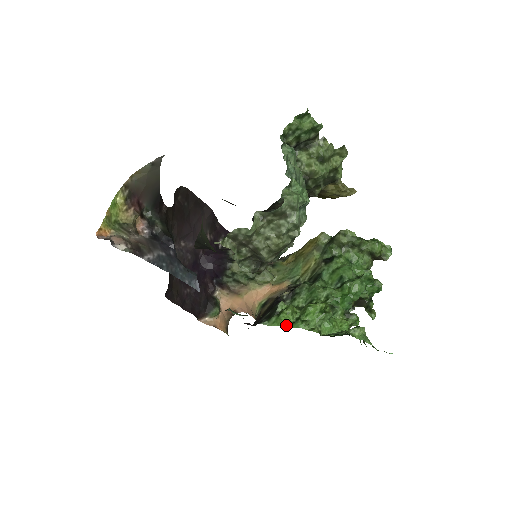
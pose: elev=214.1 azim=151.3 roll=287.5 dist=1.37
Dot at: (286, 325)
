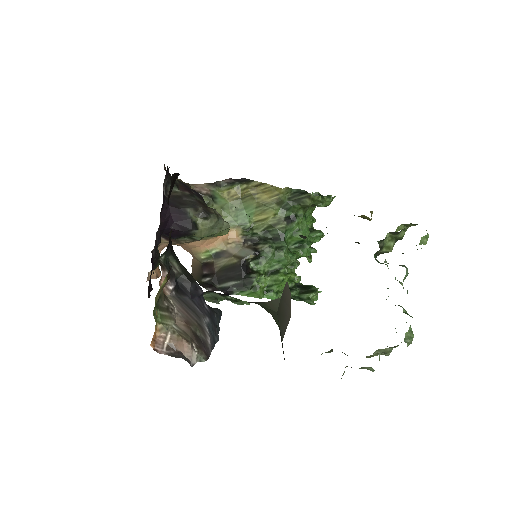
Dot at: (261, 298)
